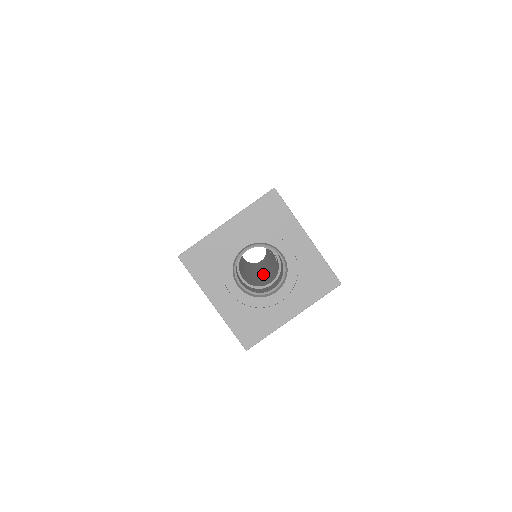
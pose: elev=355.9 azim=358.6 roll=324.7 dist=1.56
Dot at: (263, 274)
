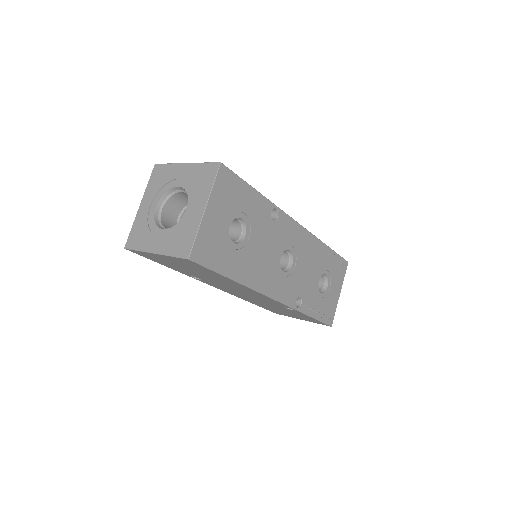
Dot at: occluded
